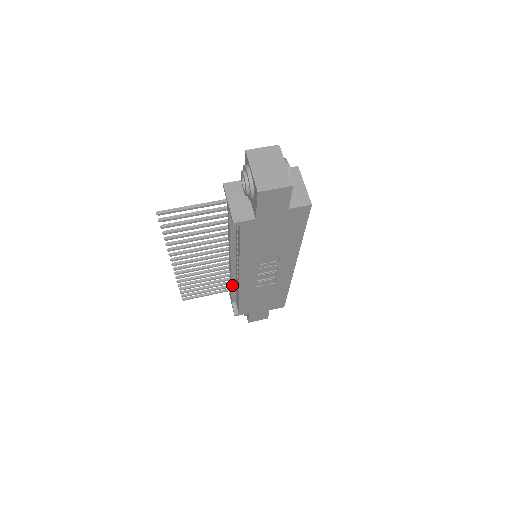
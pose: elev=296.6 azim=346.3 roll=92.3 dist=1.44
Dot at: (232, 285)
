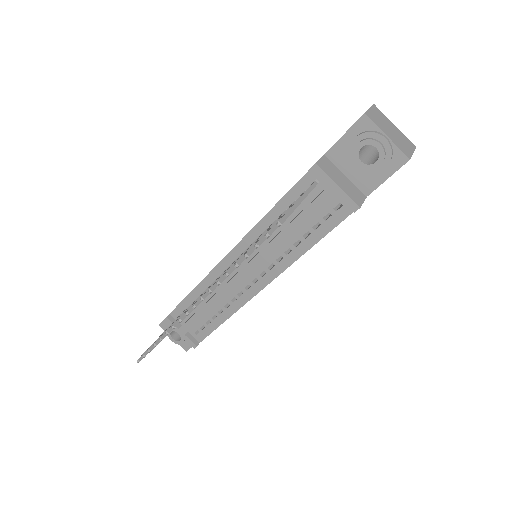
Dot at: (213, 307)
